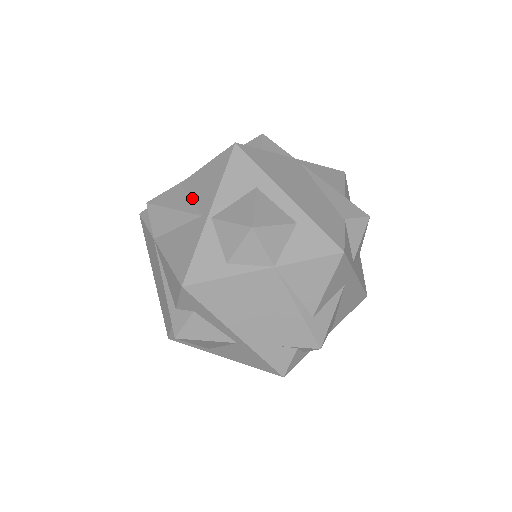
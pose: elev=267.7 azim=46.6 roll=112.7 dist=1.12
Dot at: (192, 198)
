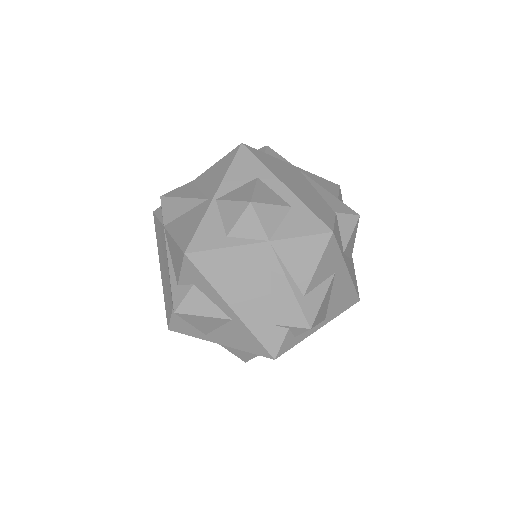
Dot at: (201, 189)
